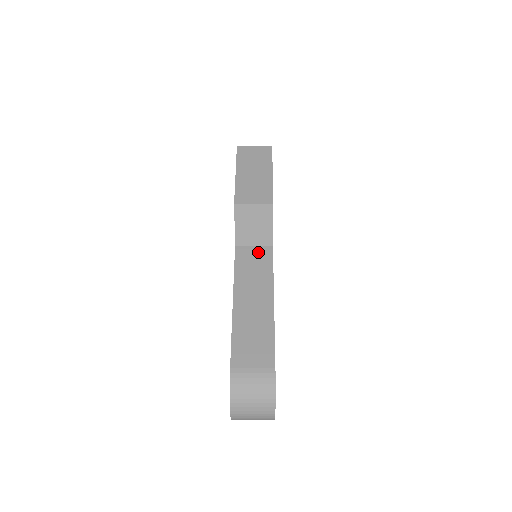
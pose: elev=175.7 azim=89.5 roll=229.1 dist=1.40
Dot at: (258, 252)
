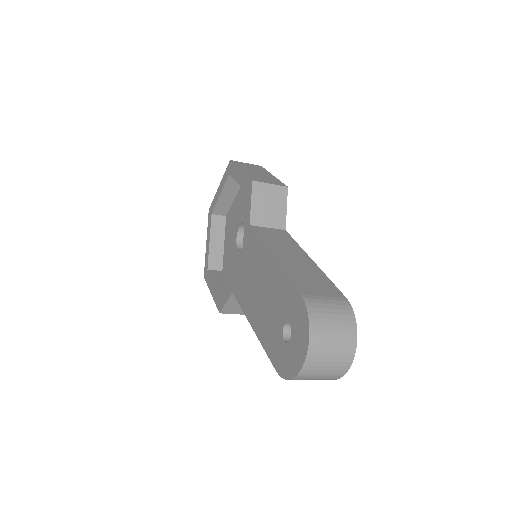
Dot at: (275, 231)
